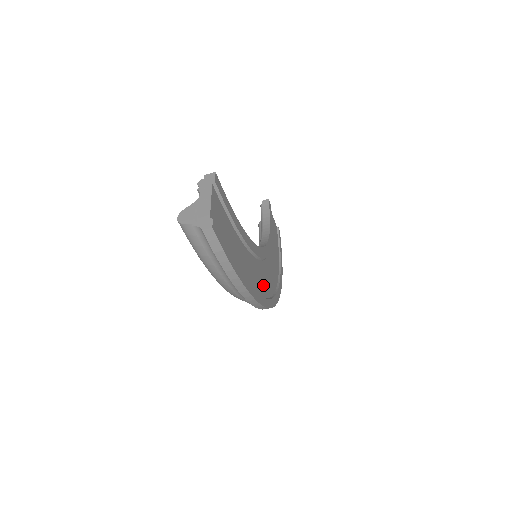
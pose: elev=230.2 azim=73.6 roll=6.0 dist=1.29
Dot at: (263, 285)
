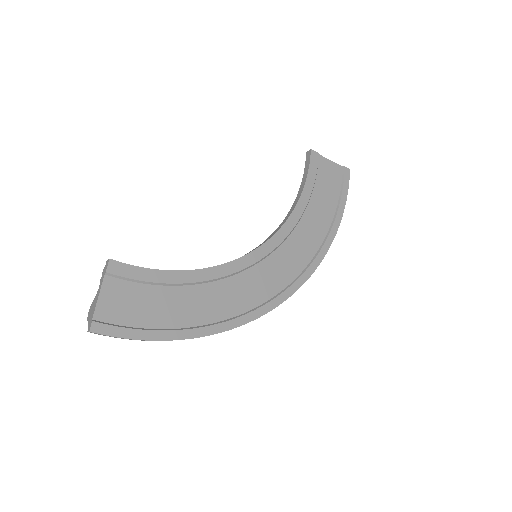
Dot at: (249, 296)
